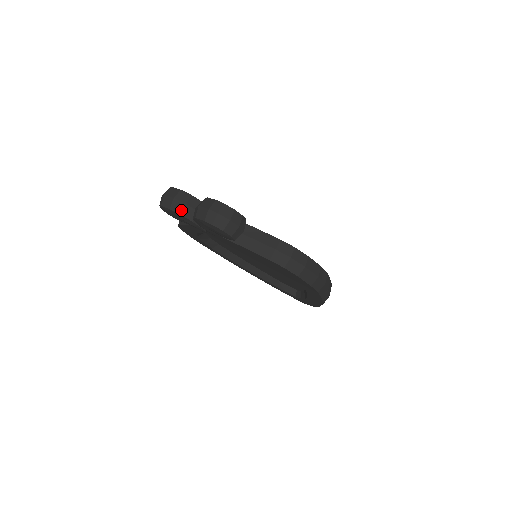
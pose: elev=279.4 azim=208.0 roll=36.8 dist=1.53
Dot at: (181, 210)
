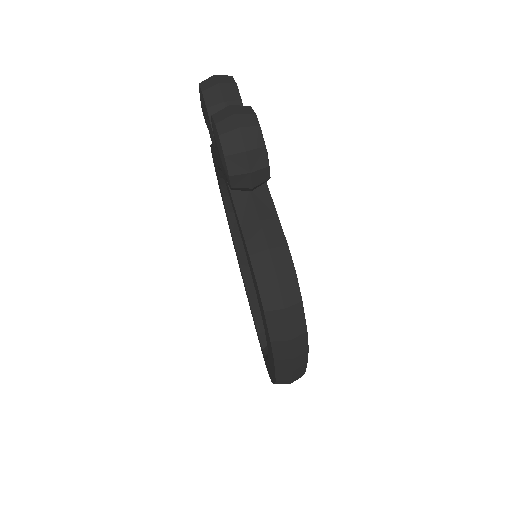
Dot at: (212, 103)
